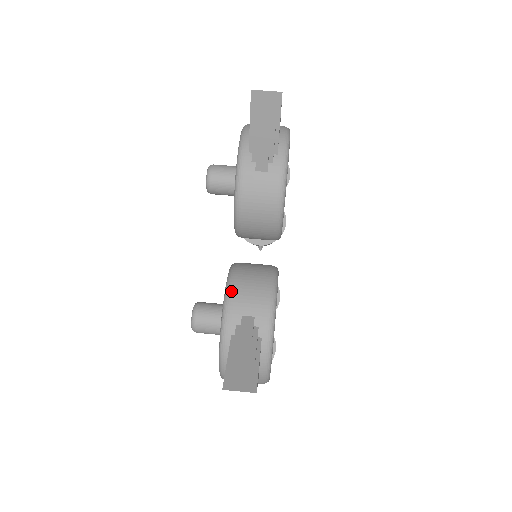
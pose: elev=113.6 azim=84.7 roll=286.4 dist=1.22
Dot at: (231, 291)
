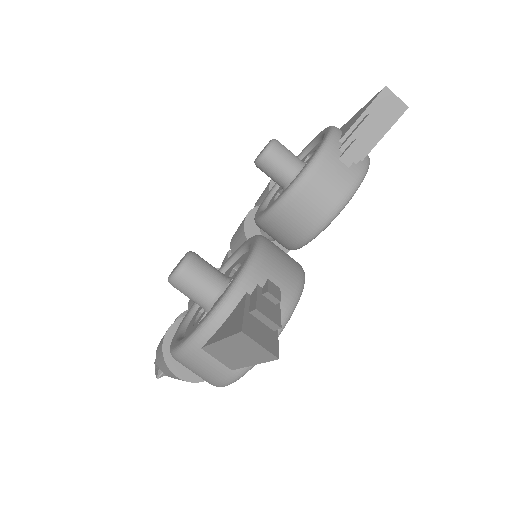
Dot at: (264, 249)
